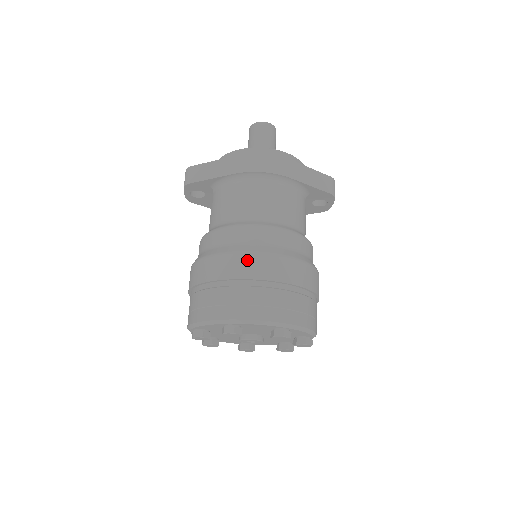
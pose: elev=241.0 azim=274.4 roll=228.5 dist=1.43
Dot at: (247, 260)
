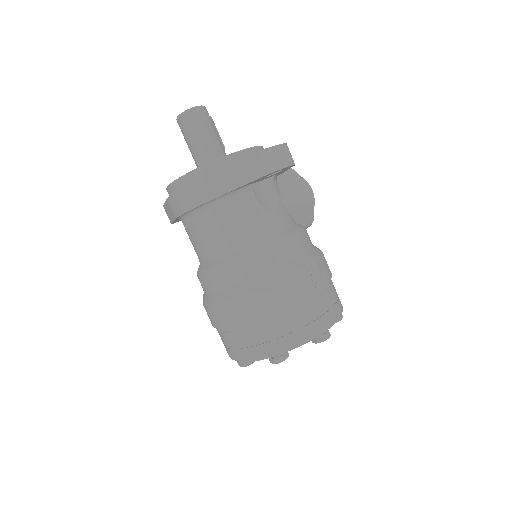
Dot at: (214, 312)
